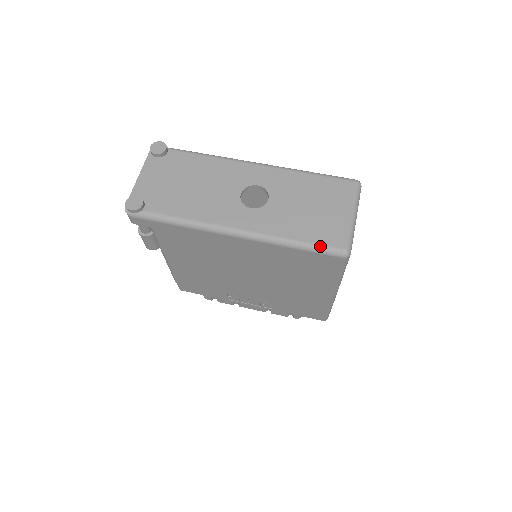
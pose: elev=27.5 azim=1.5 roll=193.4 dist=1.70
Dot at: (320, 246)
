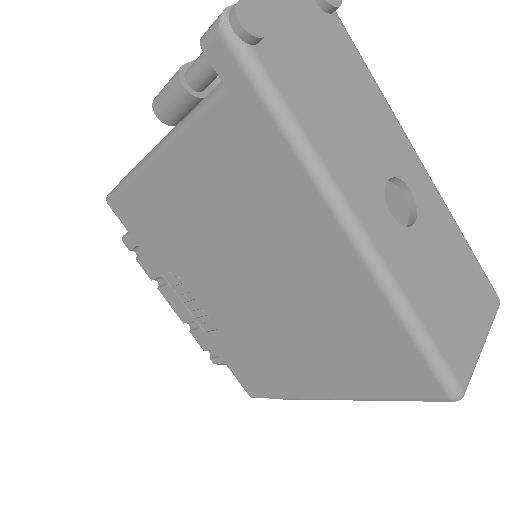
Dot at: (441, 358)
